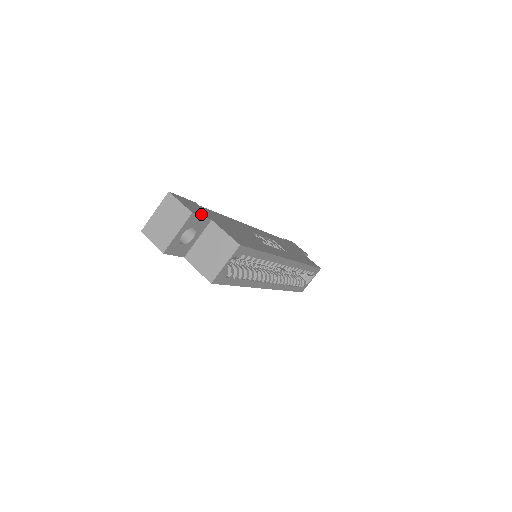
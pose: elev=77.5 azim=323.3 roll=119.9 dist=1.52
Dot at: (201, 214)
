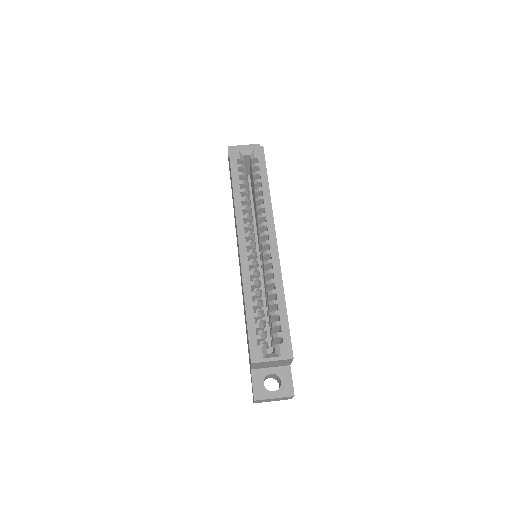
Dot at: occluded
